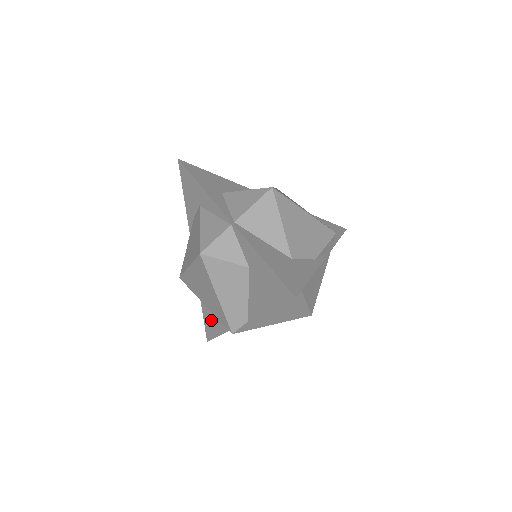
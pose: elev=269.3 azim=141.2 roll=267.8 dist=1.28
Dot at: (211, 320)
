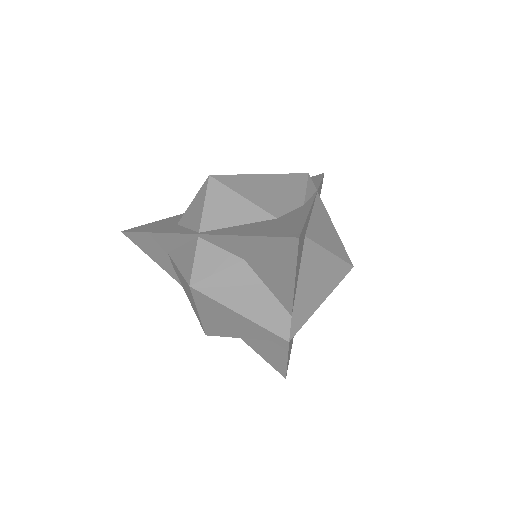
Dot at: (269, 353)
